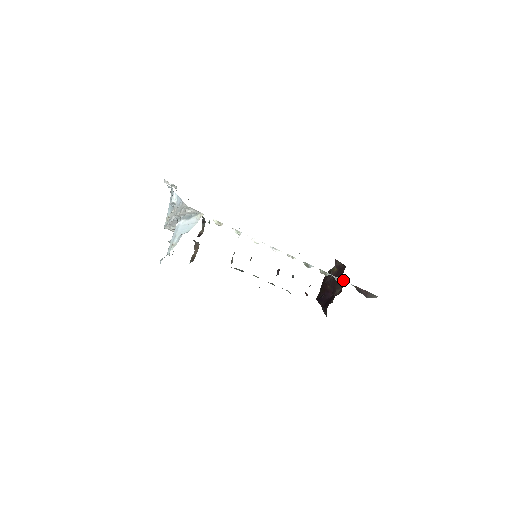
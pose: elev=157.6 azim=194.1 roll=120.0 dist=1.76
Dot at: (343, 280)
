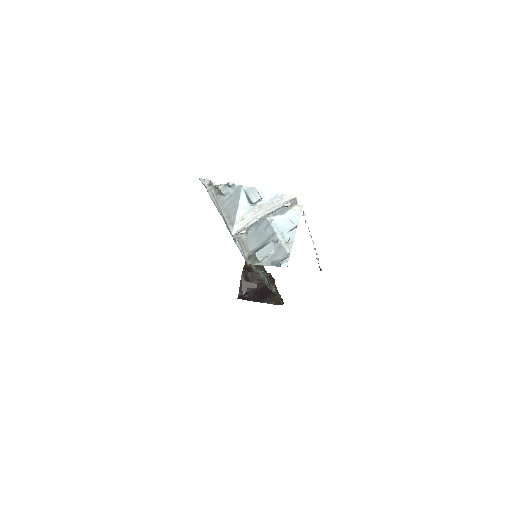
Dot at: (318, 258)
